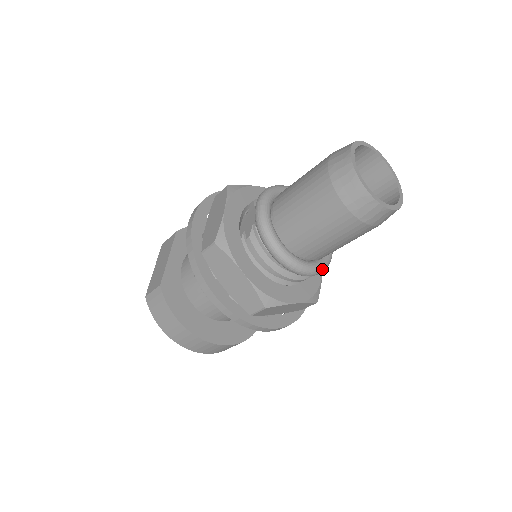
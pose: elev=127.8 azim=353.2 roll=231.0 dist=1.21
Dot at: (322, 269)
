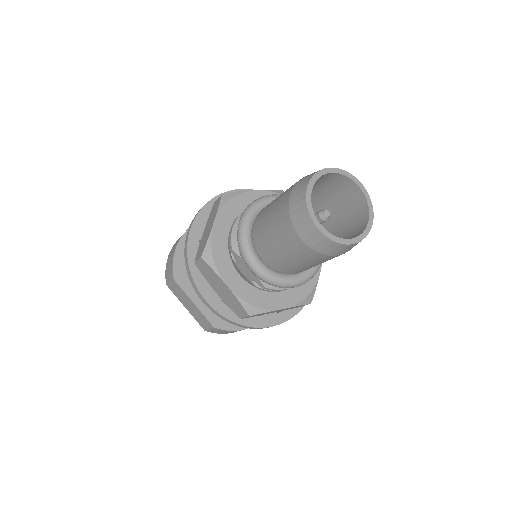
Dot at: occluded
